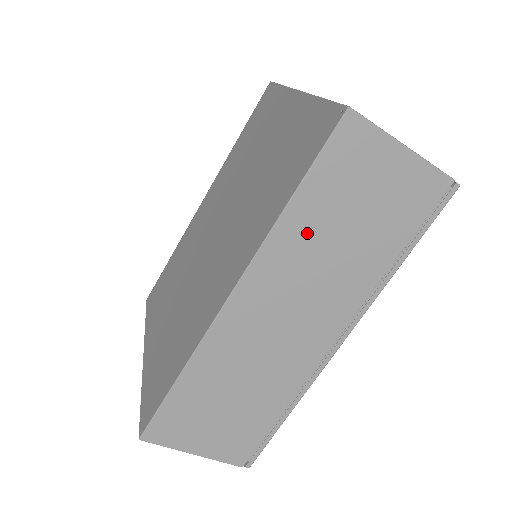
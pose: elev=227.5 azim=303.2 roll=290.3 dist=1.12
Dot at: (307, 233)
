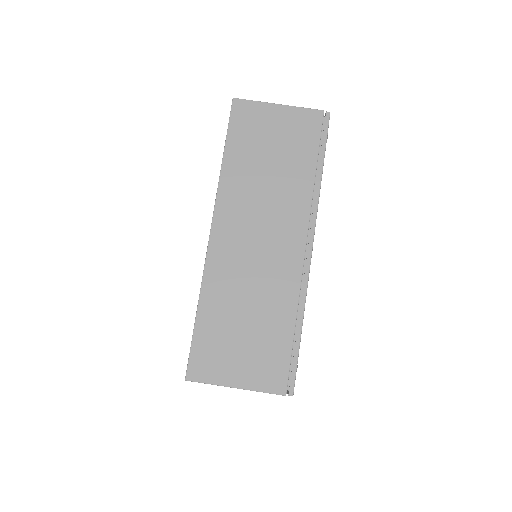
Dot at: (243, 174)
